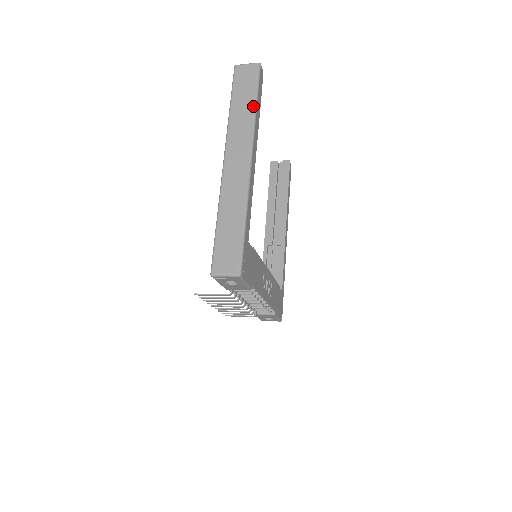
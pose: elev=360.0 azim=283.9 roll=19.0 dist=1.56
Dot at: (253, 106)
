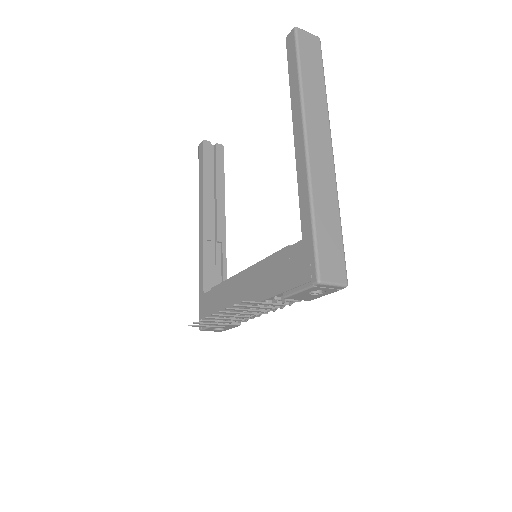
Dot at: (324, 86)
